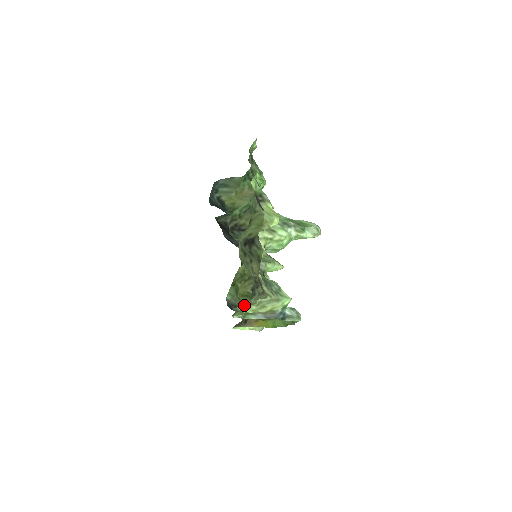
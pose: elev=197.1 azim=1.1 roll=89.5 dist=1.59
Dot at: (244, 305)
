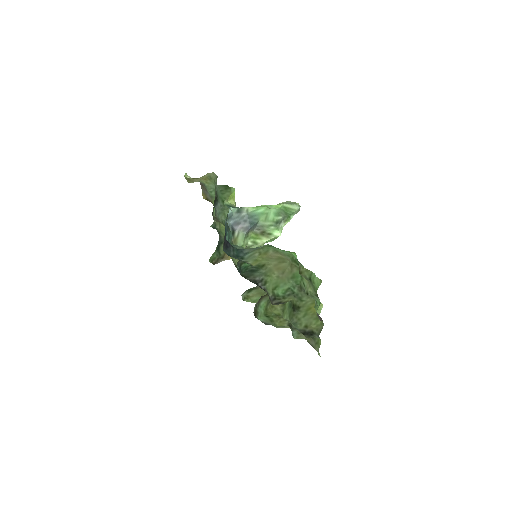
Dot at: occluded
